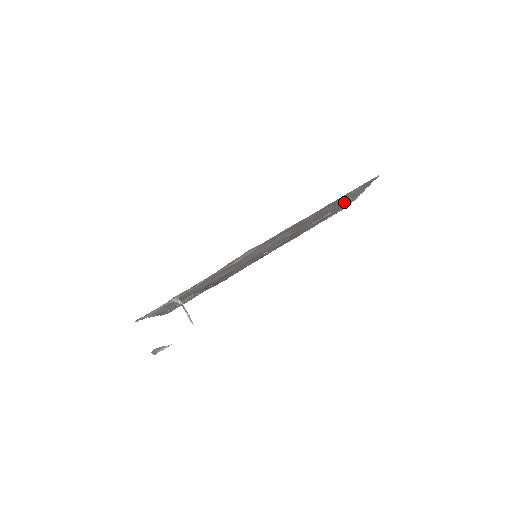
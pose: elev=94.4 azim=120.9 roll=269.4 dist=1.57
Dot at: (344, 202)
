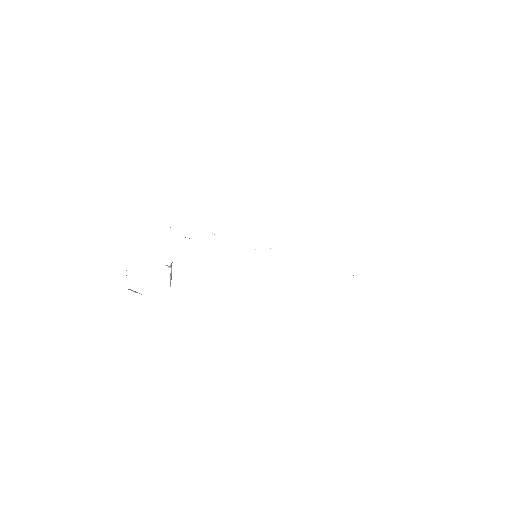
Dot at: occluded
